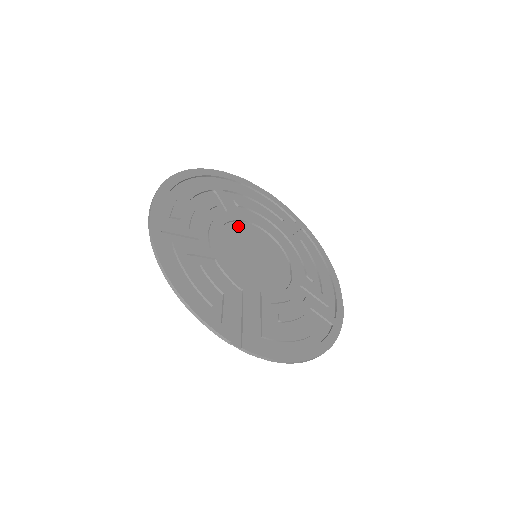
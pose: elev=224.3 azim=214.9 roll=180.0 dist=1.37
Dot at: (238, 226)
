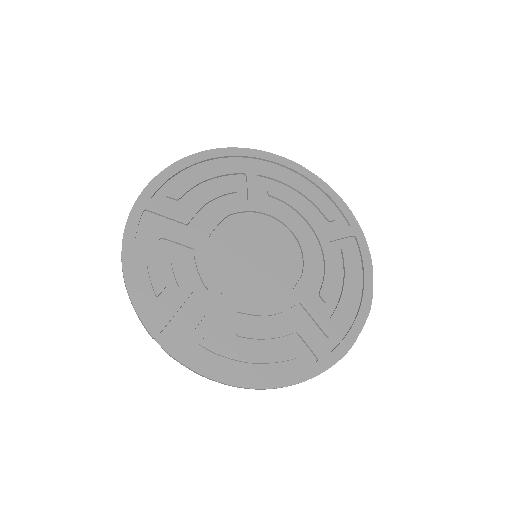
Dot at: (253, 218)
